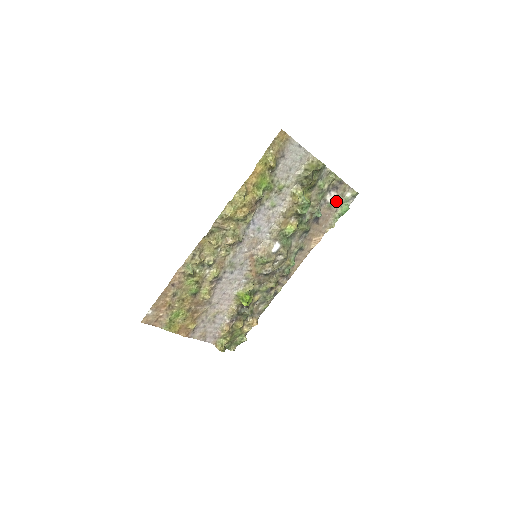
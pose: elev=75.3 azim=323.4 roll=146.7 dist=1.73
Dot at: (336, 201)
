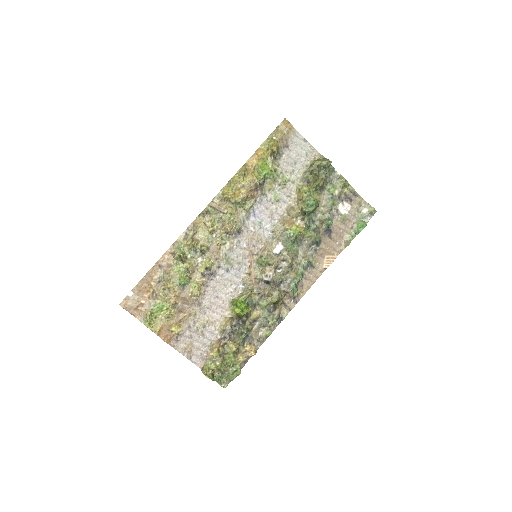
Dot at: (351, 216)
